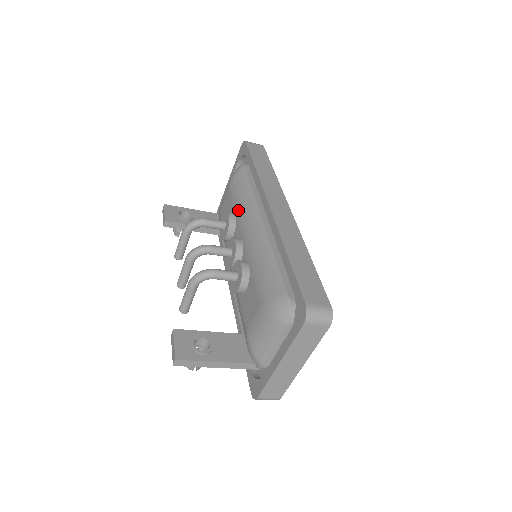
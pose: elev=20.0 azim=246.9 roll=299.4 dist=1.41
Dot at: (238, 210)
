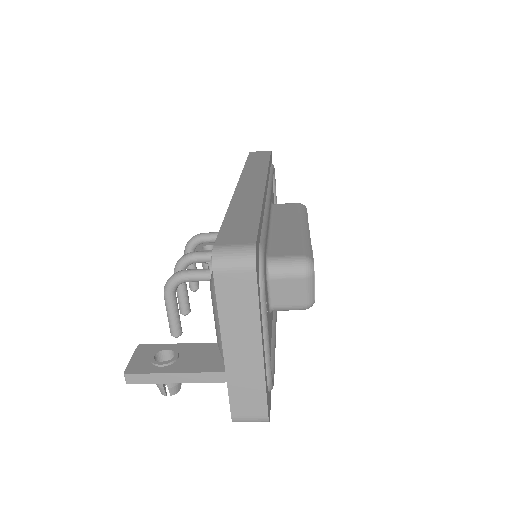
Dot at: occluded
